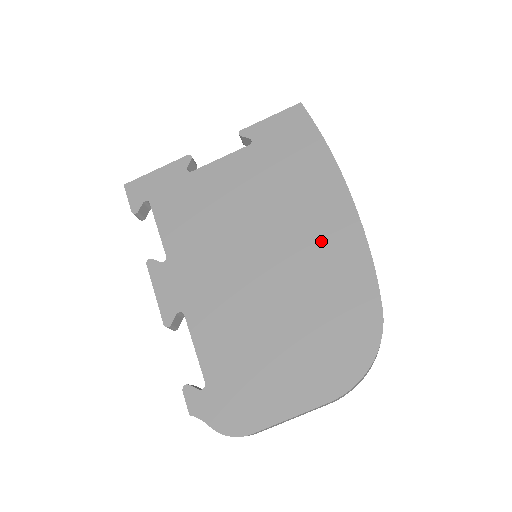
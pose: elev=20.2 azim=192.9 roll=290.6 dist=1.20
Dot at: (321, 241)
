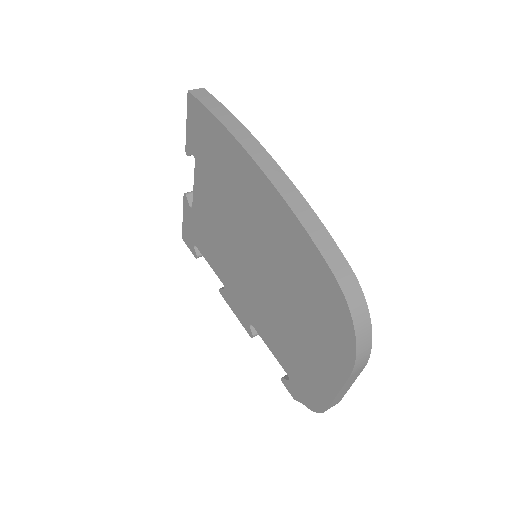
Dot at: (269, 226)
